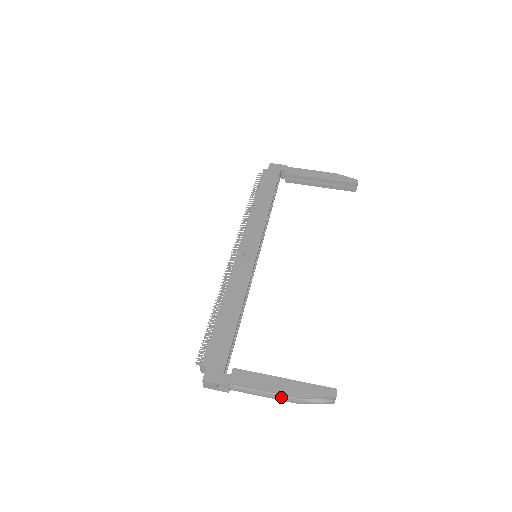
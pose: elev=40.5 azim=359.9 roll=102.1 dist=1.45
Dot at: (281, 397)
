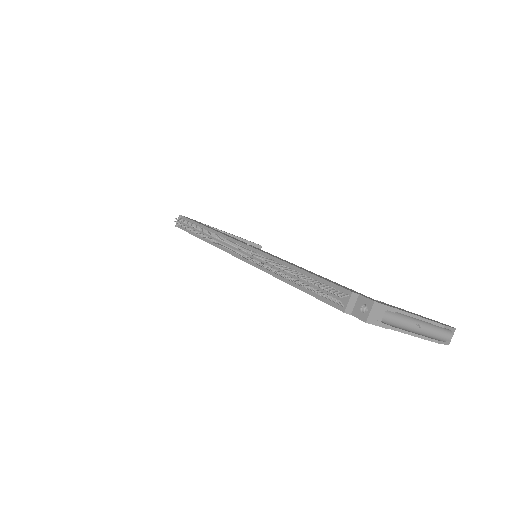
Dot at: (423, 335)
